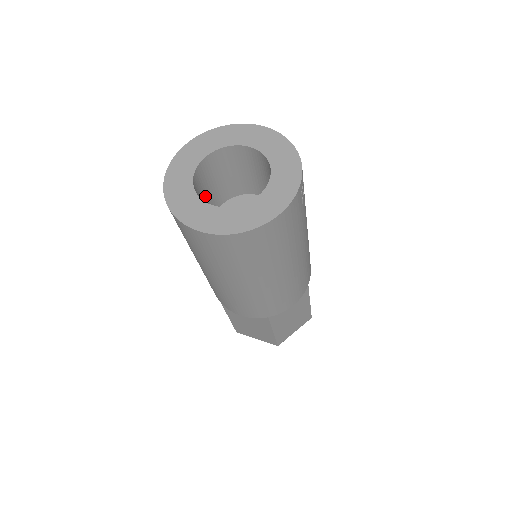
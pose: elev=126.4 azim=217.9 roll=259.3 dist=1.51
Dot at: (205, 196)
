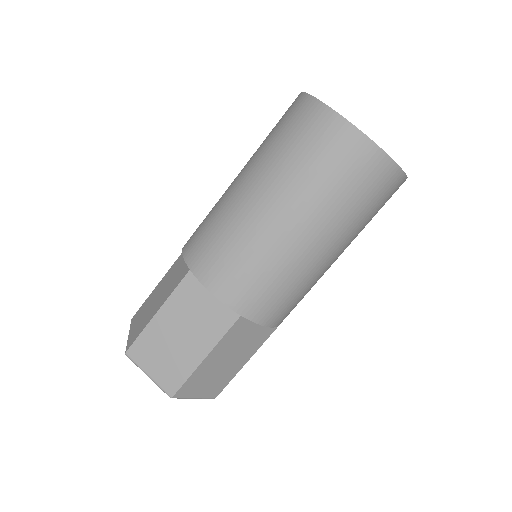
Dot at: occluded
